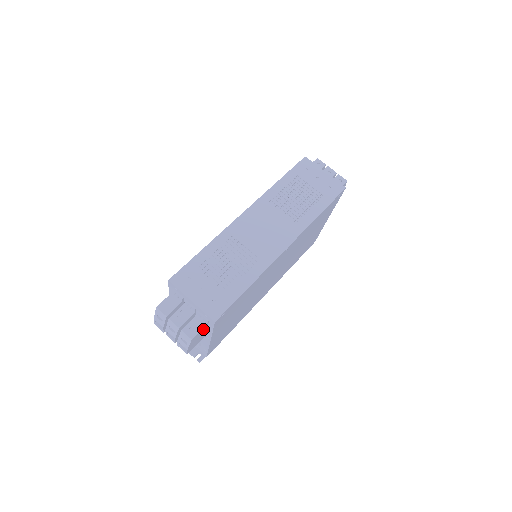
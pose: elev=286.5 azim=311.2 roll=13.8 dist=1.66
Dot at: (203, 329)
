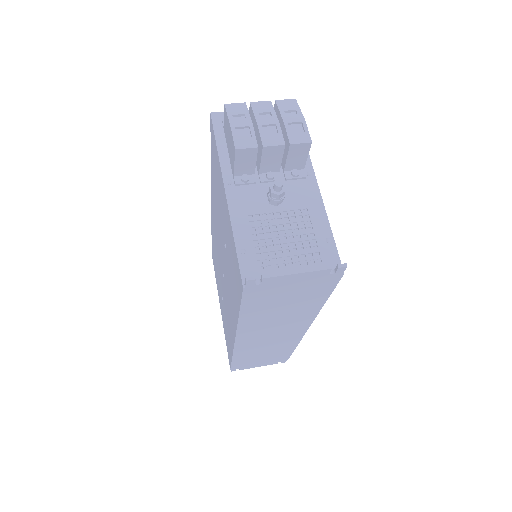
Dot at: occluded
